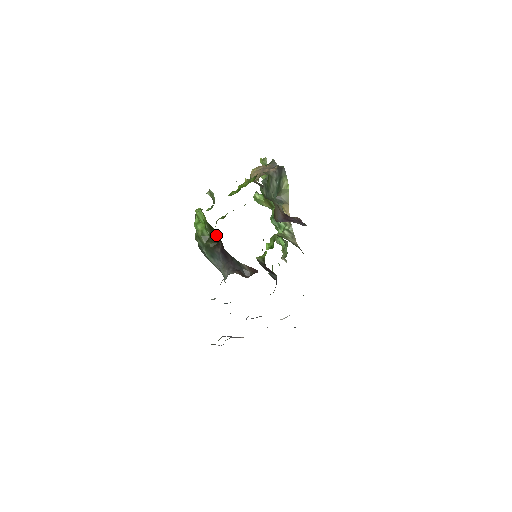
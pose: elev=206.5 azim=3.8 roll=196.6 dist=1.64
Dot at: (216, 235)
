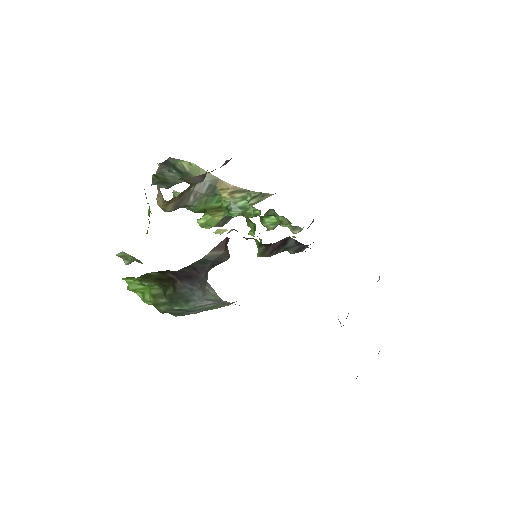
Dot at: (158, 275)
